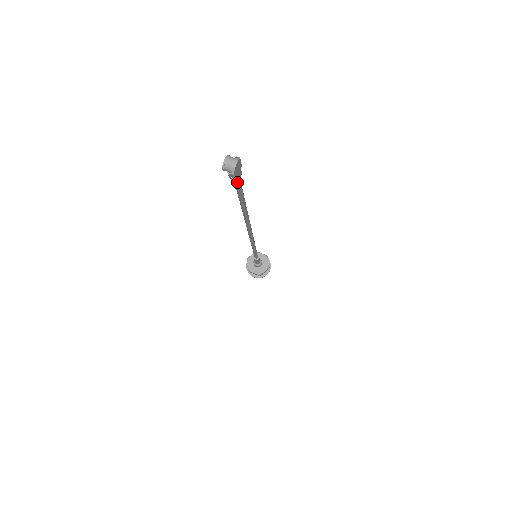
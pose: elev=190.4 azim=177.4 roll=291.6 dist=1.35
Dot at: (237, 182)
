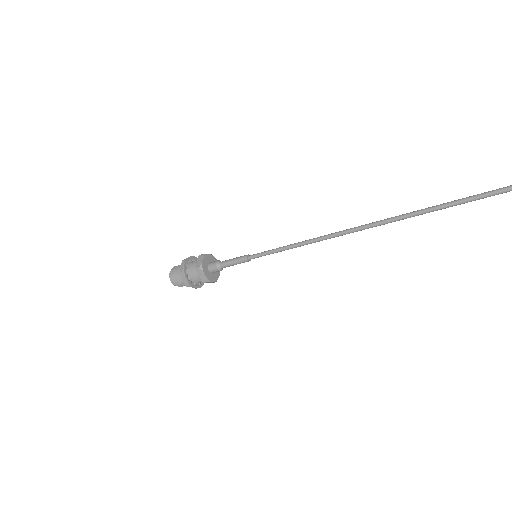
Dot at: out of frame
